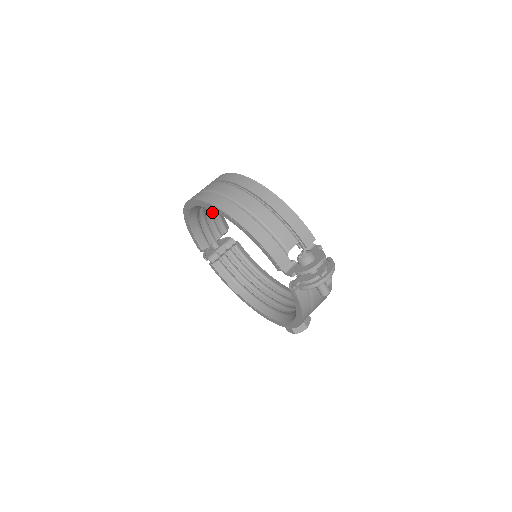
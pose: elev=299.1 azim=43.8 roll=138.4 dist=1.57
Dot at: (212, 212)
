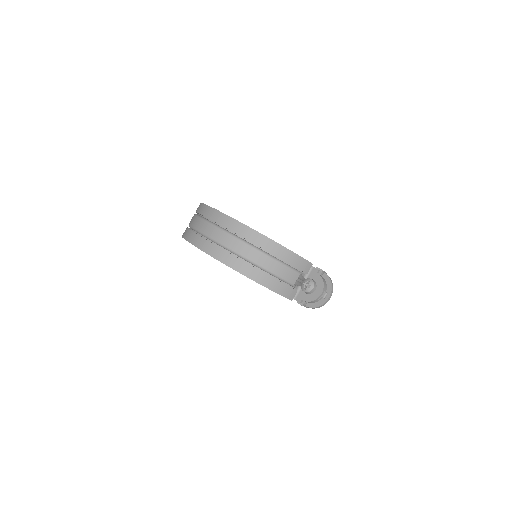
Dot at: occluded
